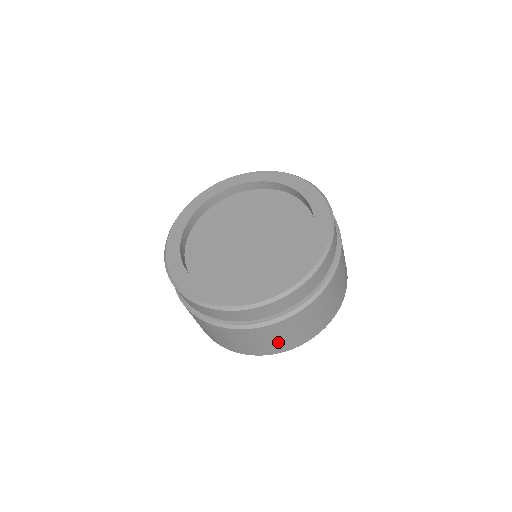
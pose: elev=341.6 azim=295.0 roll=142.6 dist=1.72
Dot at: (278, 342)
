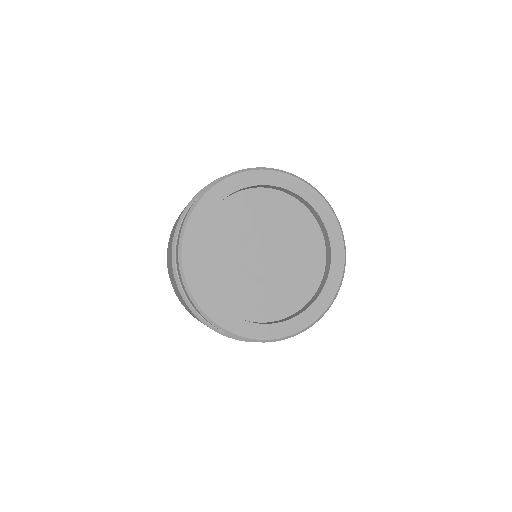
Dot at: occluded
